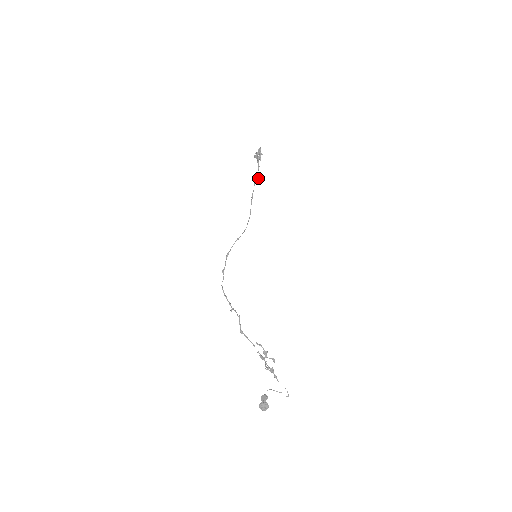
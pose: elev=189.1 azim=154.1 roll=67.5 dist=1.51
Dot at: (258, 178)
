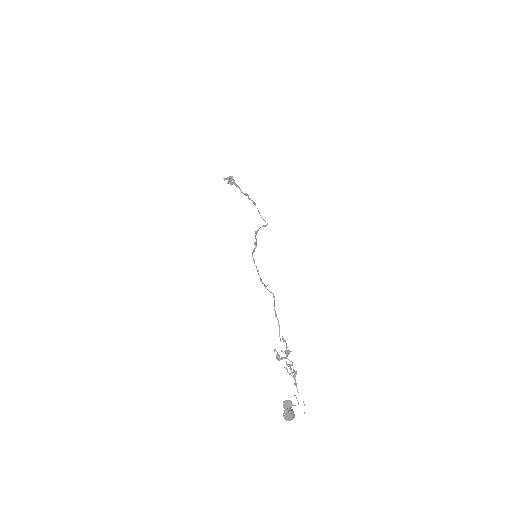
Dot at: occluded
